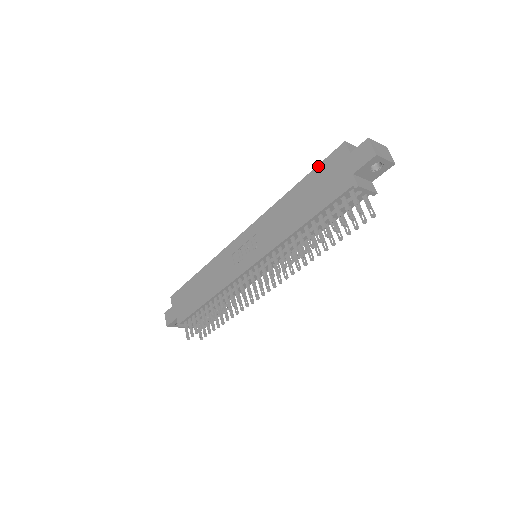
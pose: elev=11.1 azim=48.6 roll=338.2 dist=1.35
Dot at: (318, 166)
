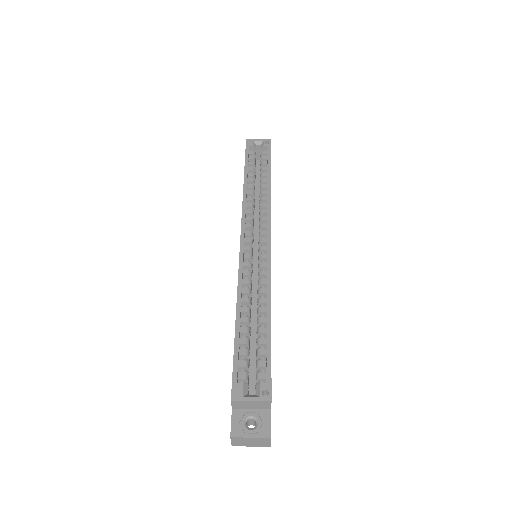
Dot at: (233, 357)
